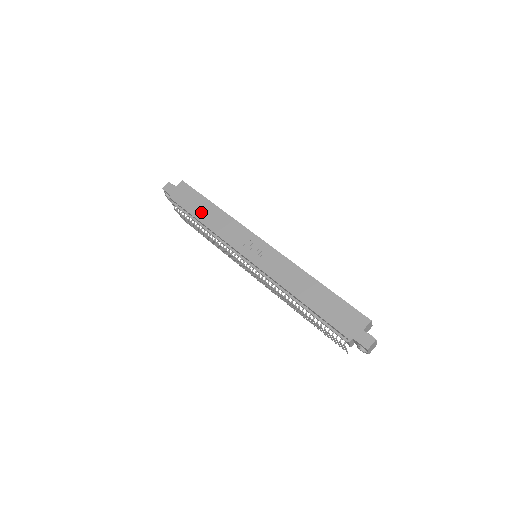
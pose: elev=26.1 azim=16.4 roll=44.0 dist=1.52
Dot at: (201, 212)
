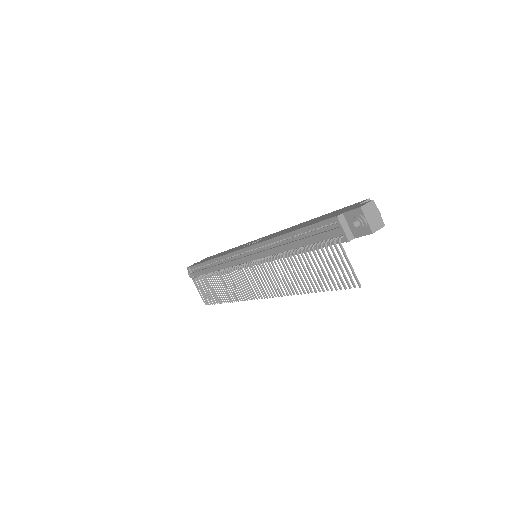
Dot at: (213, 257)
